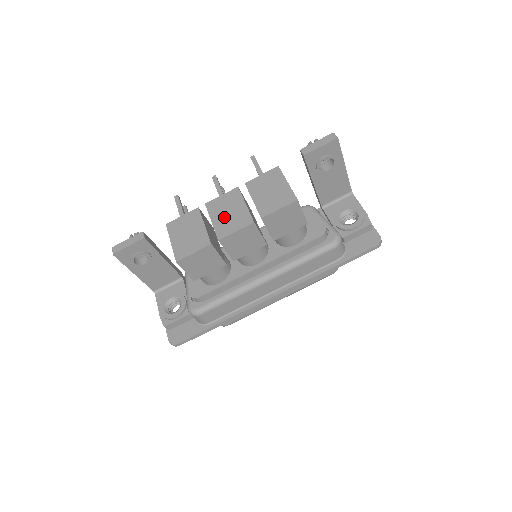
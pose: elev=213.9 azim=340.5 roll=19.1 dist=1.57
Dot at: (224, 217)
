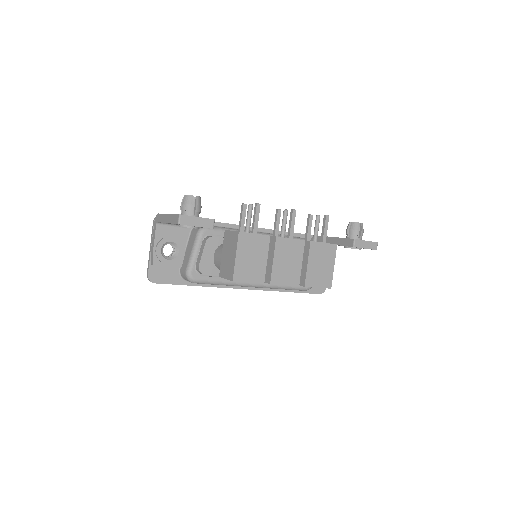
Dot at: (283, 264)
